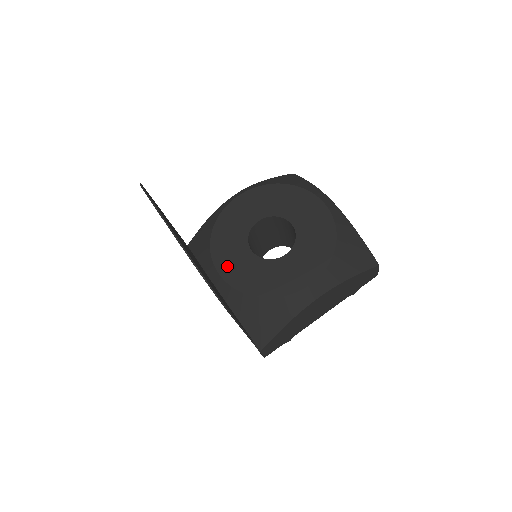
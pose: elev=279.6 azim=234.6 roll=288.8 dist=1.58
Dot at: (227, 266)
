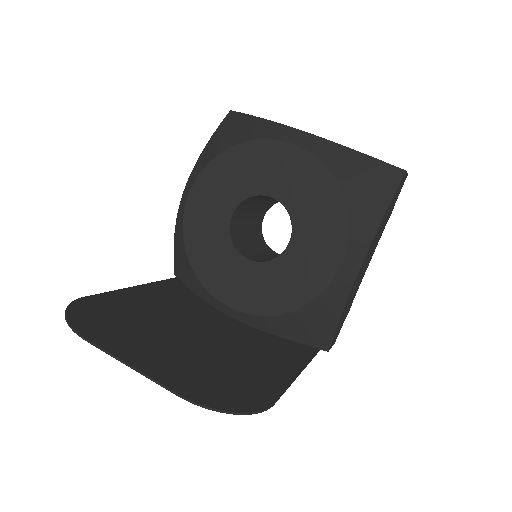
Dot at: (233, 293)
